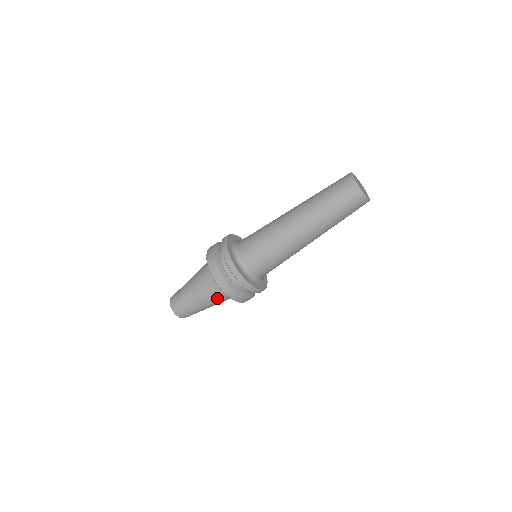
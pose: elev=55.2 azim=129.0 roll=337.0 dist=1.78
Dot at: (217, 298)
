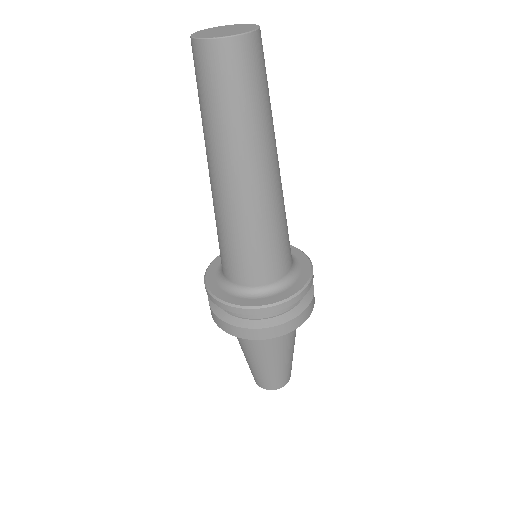
Dot at: (246, 342)
